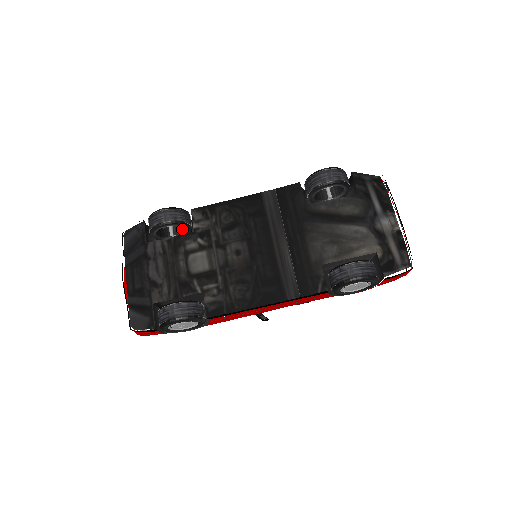
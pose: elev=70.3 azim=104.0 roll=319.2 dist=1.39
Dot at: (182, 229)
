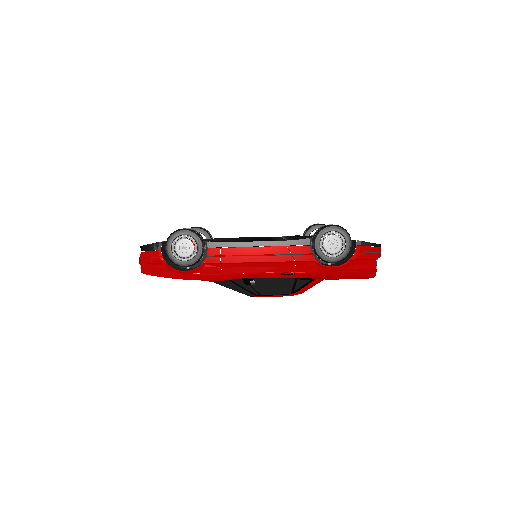
Dot at: occluded
